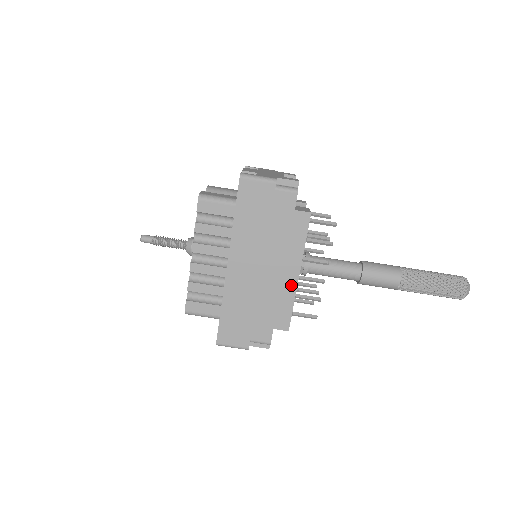
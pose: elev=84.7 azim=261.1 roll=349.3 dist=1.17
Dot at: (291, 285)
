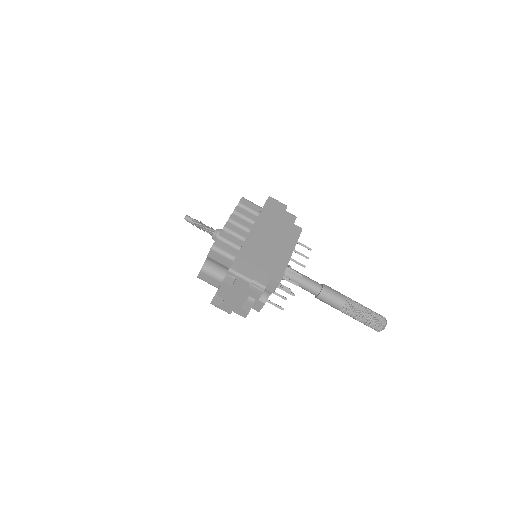
Dot at: (286, 258)
